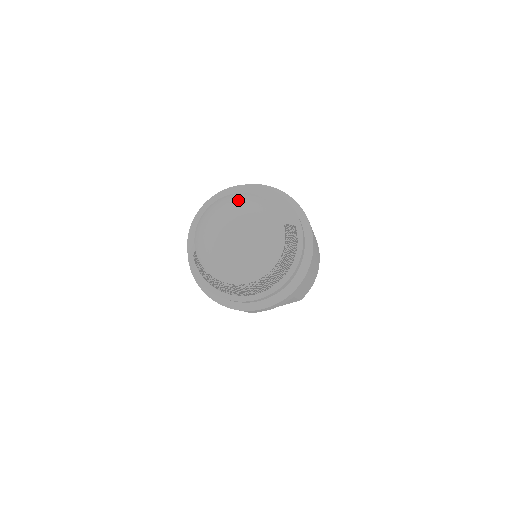
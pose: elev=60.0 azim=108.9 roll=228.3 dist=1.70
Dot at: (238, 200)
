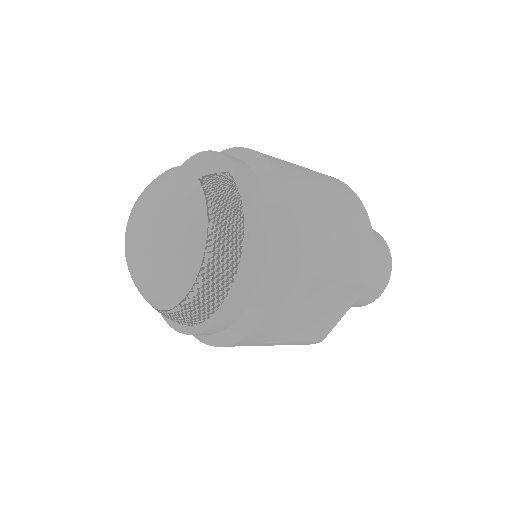
Dot at: occluded
